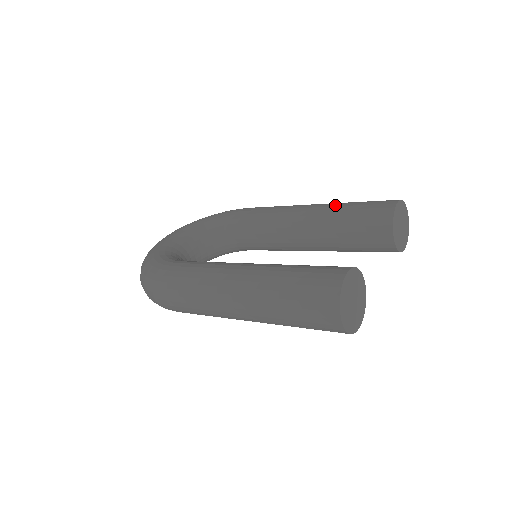
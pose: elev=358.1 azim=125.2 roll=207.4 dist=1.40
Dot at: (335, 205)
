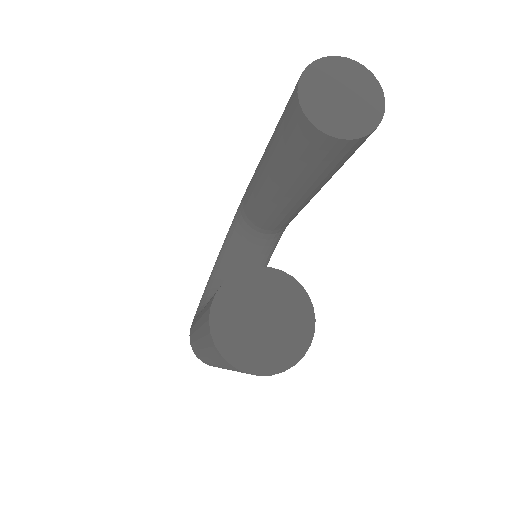
Dot at: (272, 135)
